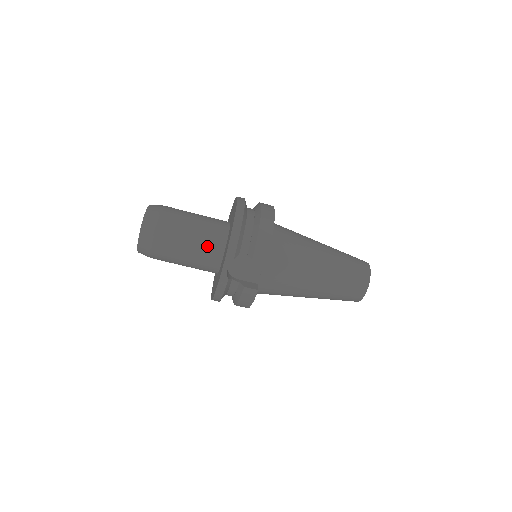
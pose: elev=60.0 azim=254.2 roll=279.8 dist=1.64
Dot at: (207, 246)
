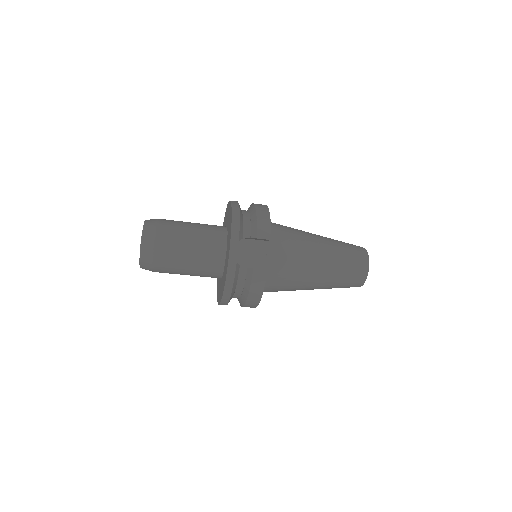
Dot at: (209, 242)
